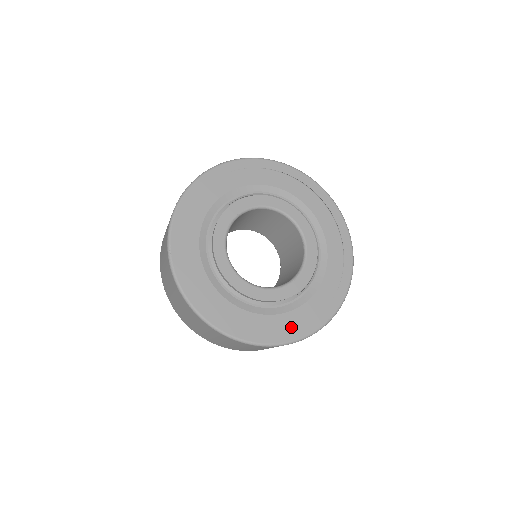
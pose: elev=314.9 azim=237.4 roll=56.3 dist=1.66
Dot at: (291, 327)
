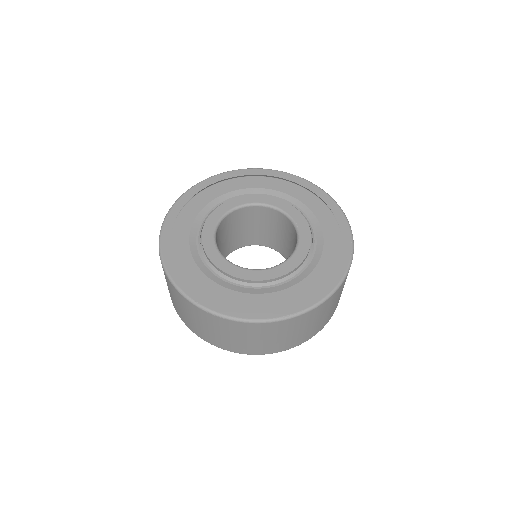
Dot at: (241, 307)
